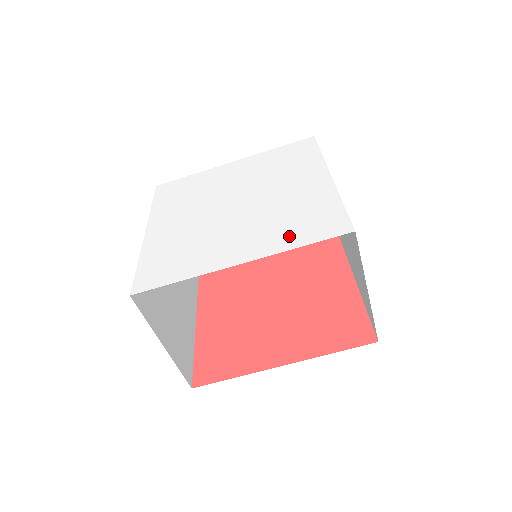
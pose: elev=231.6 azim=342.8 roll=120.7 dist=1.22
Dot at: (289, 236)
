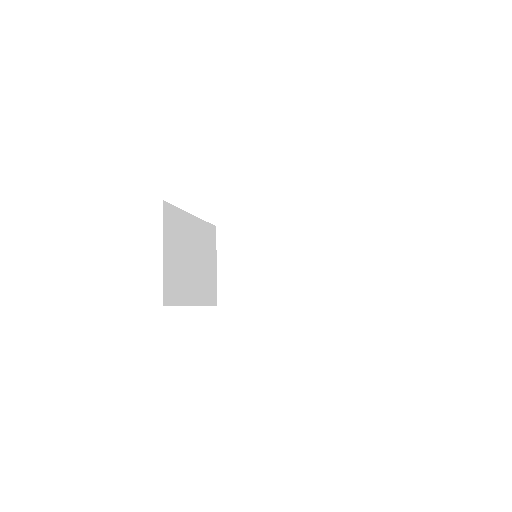
Dot at: occluded
